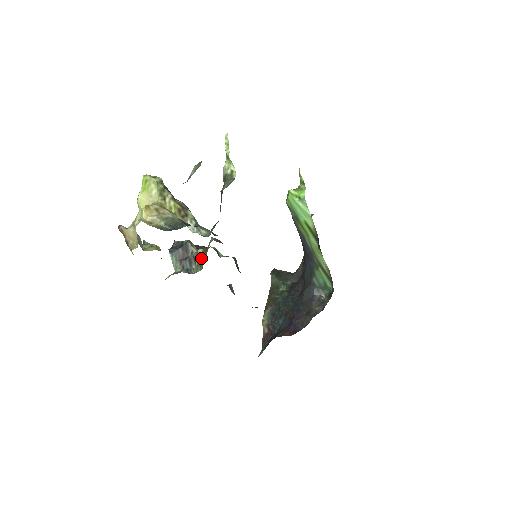
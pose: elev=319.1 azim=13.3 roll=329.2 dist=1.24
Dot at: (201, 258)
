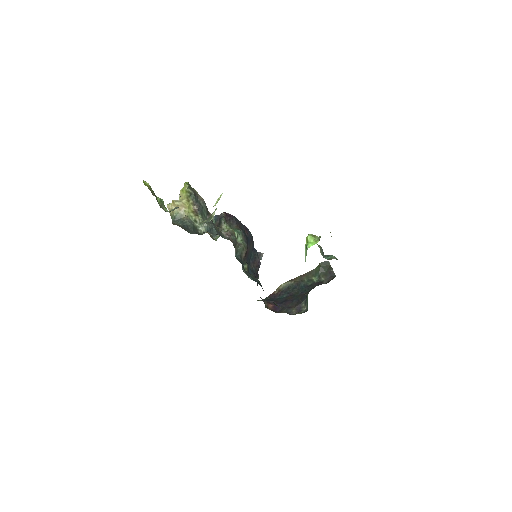
Dot at: occluded
